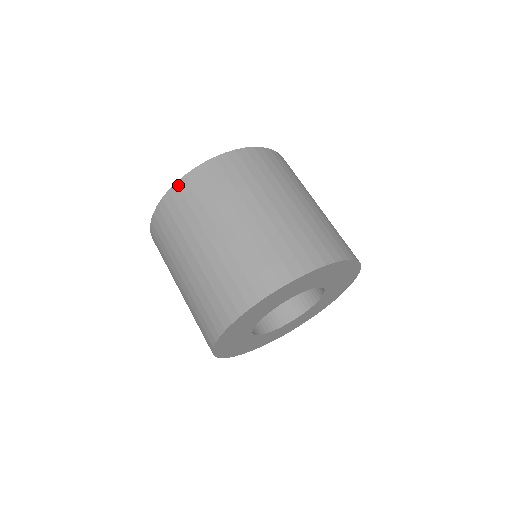
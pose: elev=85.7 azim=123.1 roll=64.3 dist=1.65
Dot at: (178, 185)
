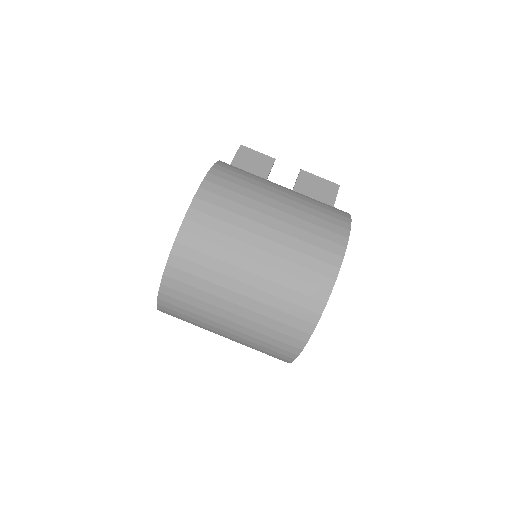
Dot at: (161, 311)
